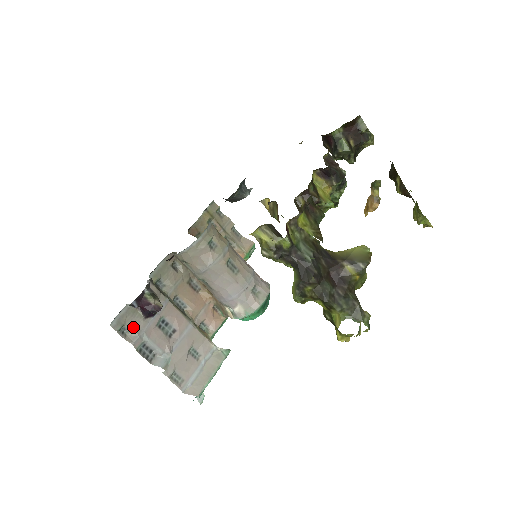
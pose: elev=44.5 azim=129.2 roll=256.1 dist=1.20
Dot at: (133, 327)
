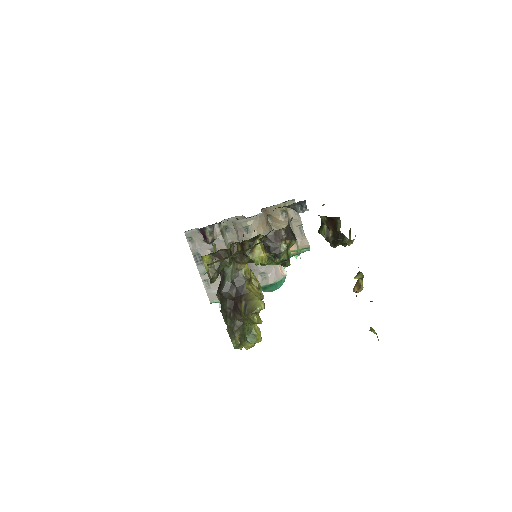
Dot at: (196, 241)
